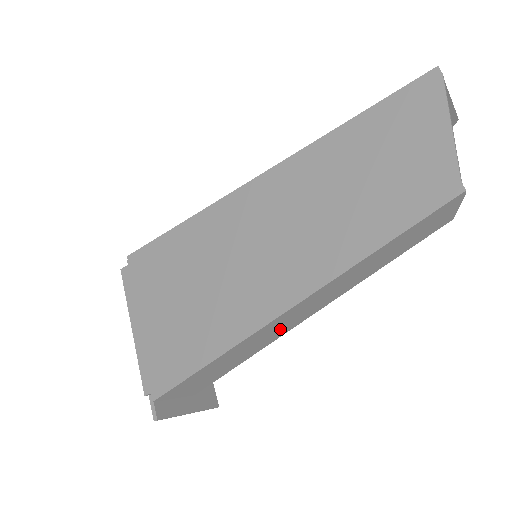
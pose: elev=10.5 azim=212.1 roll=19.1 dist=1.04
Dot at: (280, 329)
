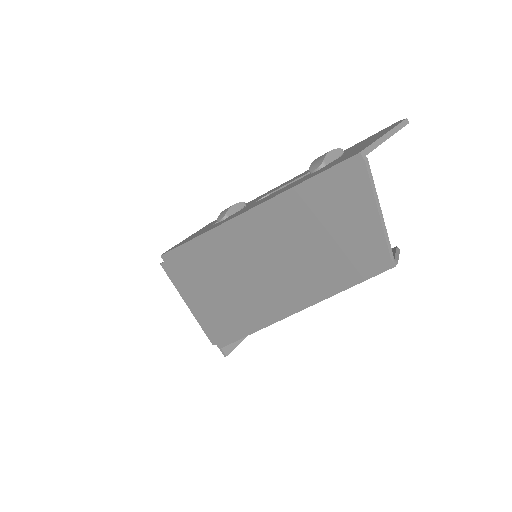
Dot at: occluded
